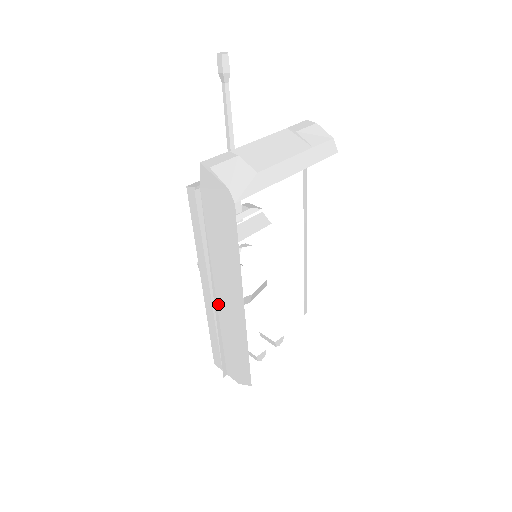
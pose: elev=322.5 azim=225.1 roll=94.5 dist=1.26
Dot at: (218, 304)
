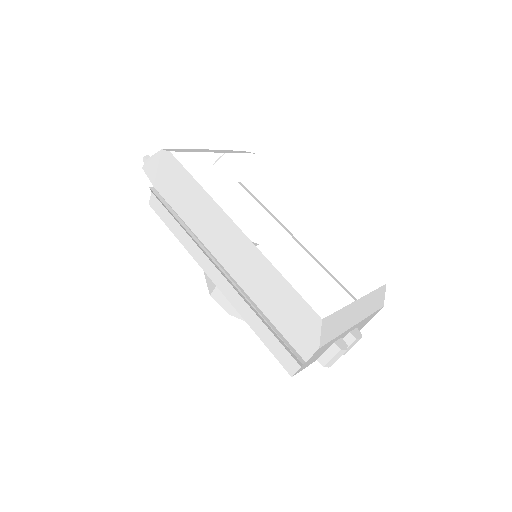
Dot at: (230, 272)
